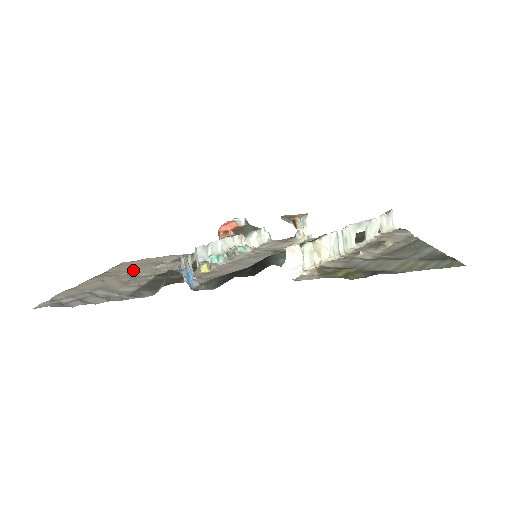
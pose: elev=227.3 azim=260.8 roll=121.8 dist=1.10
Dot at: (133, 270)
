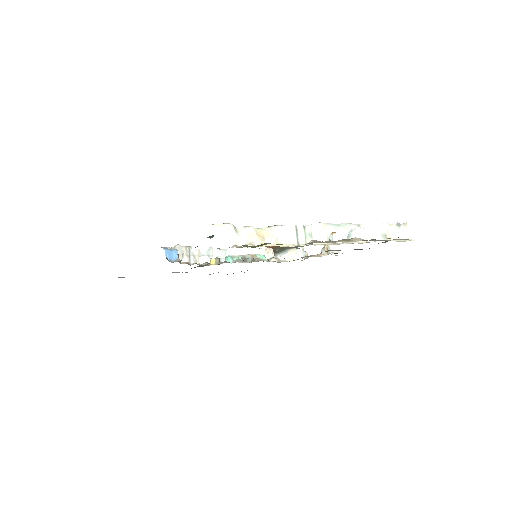
Dot at: occluded
